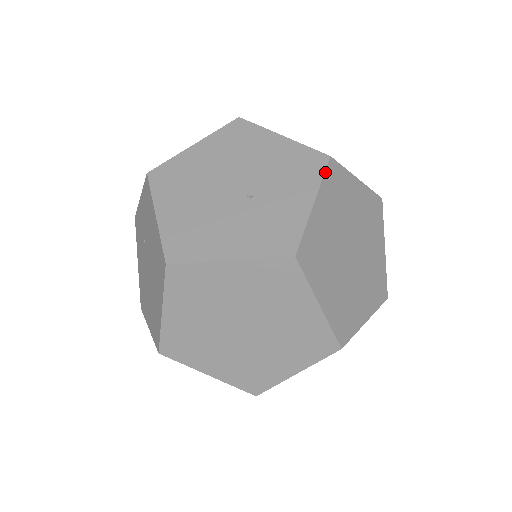
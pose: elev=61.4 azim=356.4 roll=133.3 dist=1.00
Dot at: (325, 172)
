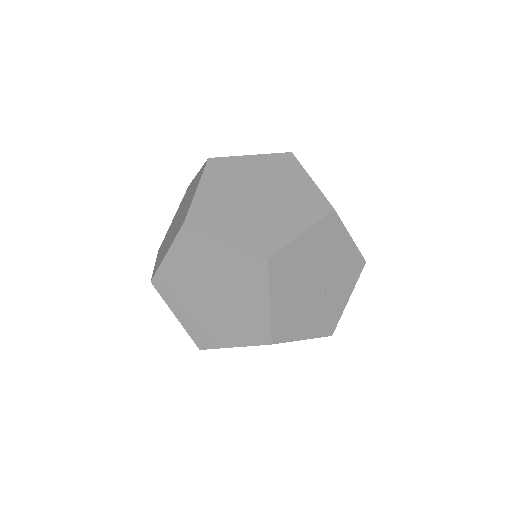
Dot at: occluded
